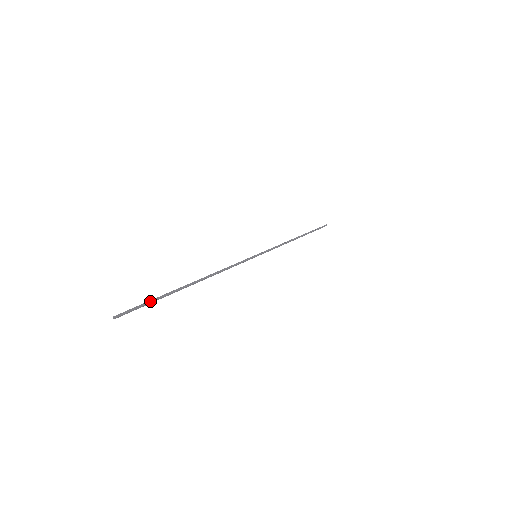
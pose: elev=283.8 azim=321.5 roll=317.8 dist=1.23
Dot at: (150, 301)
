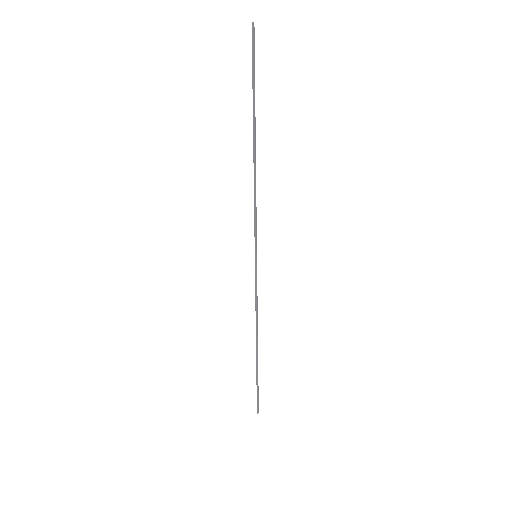
Dot at: (253, 73)
